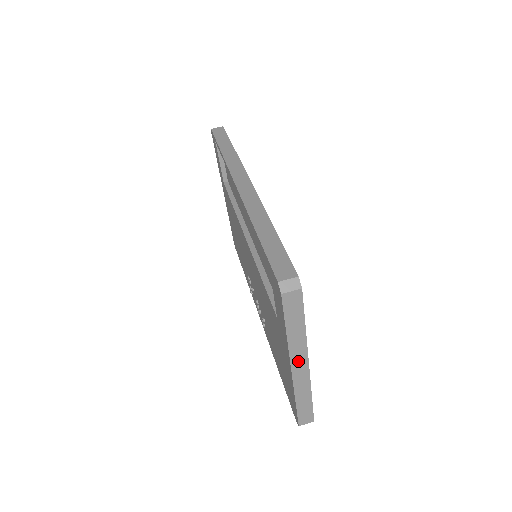
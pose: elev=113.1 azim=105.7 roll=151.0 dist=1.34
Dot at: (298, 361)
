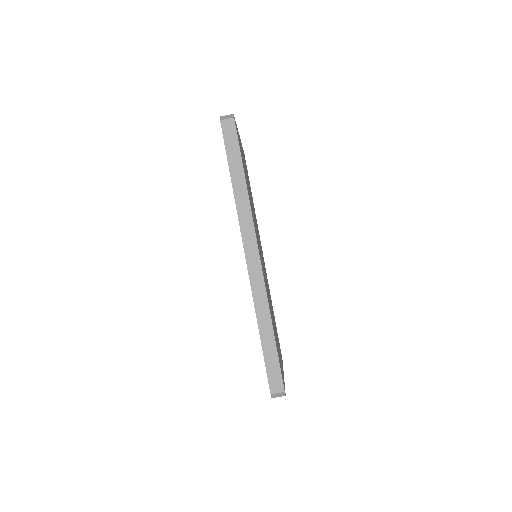
Dot at: occluded
